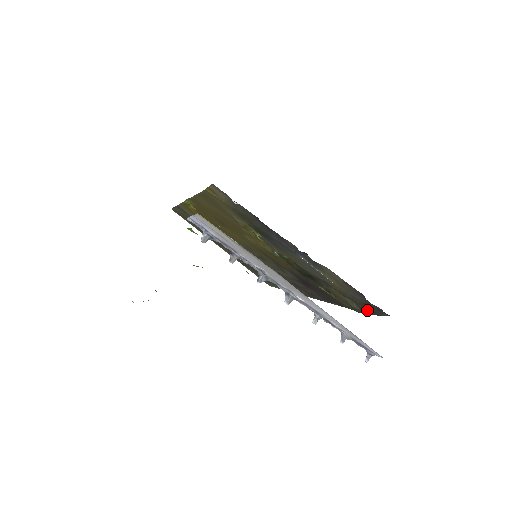
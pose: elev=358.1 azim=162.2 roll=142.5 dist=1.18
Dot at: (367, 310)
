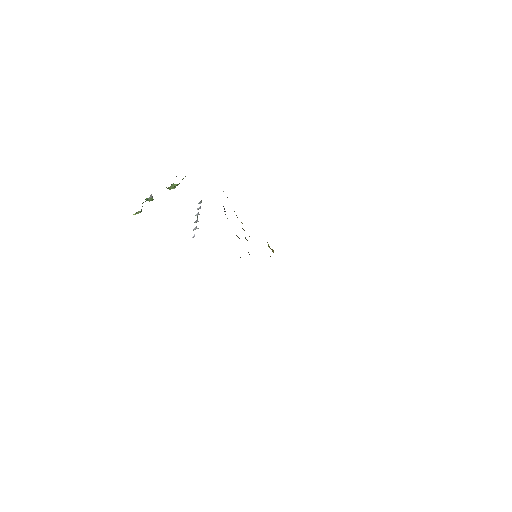
Dot at: occluded
